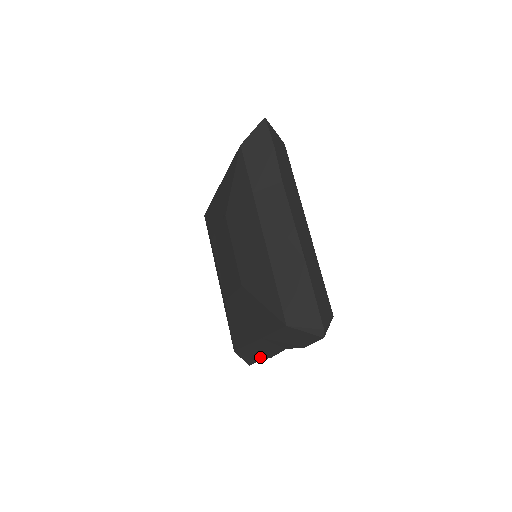
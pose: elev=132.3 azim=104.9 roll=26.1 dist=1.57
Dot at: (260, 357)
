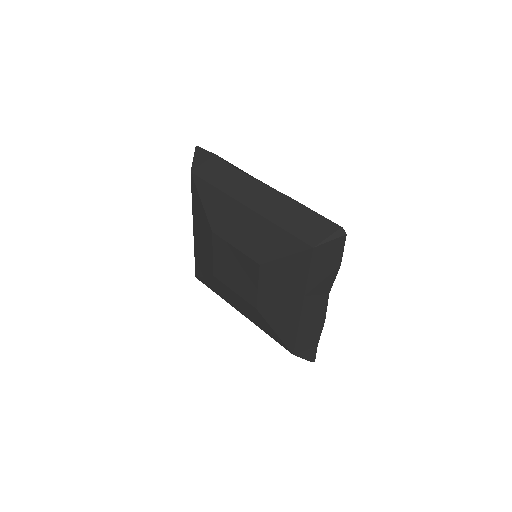
Dot at: (316, 334)
